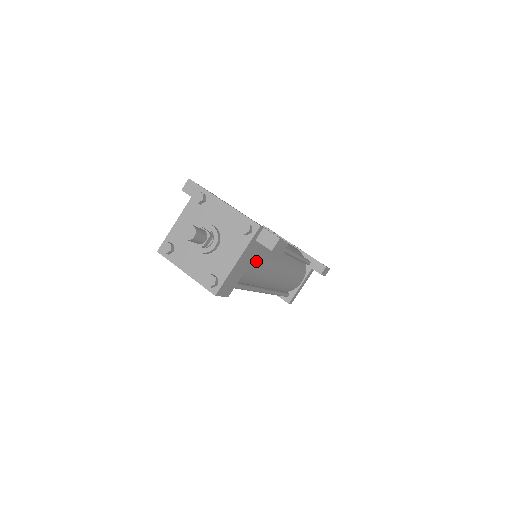
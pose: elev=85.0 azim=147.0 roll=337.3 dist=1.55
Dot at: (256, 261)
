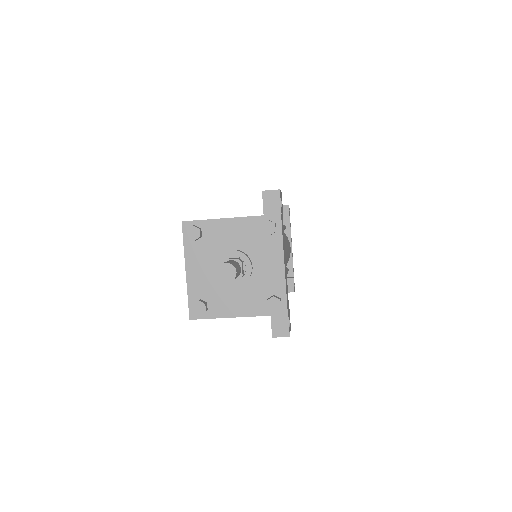
Dot at: occluded
